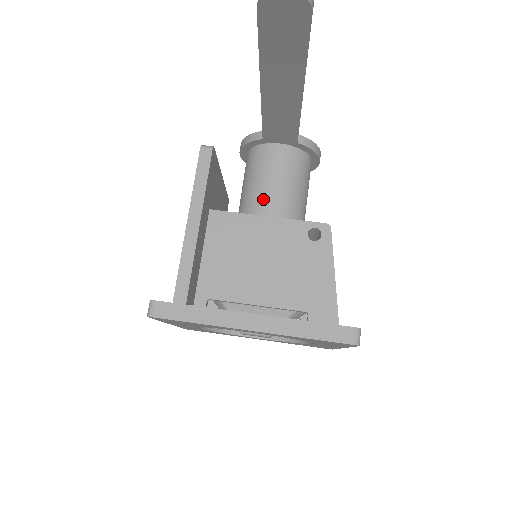
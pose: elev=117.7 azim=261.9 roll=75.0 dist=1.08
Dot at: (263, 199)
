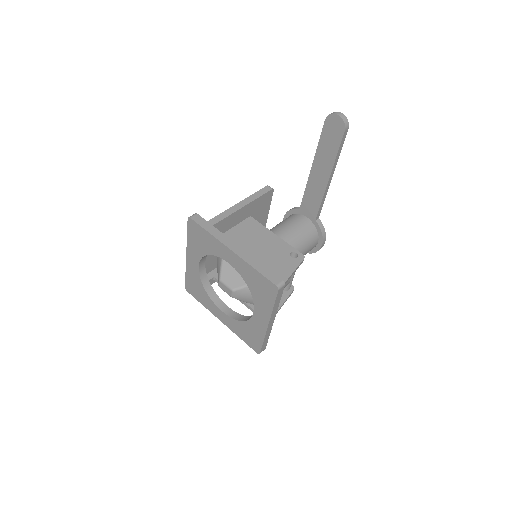
Dot at: (280, 230)
